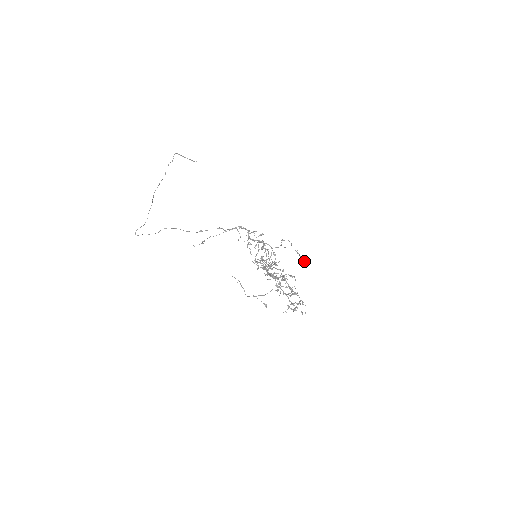
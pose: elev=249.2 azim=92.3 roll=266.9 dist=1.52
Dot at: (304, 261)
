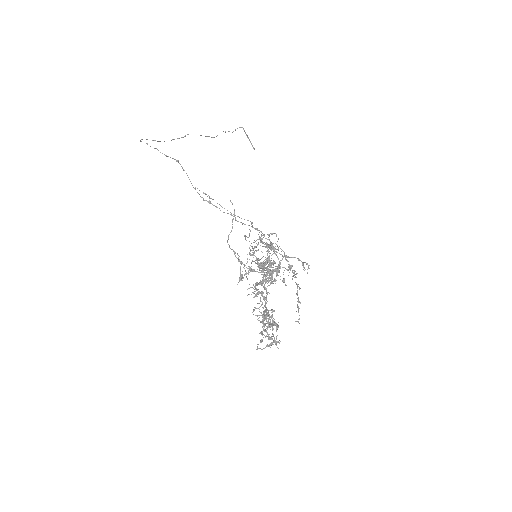
Dot at: occluded
